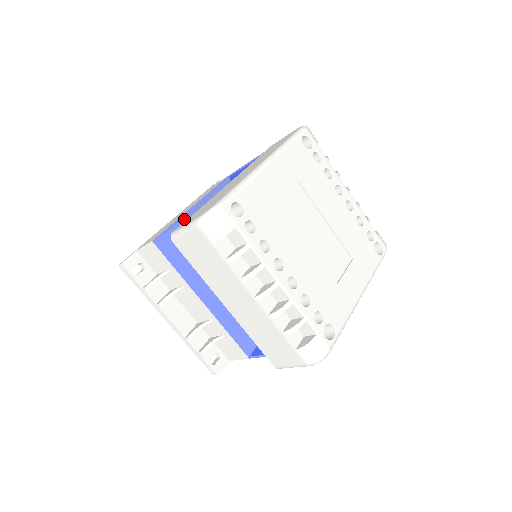
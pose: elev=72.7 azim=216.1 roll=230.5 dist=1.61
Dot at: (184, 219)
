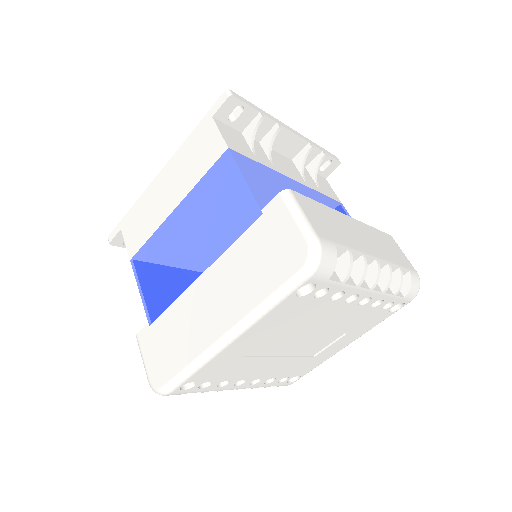
Dot at: (151, 299)
